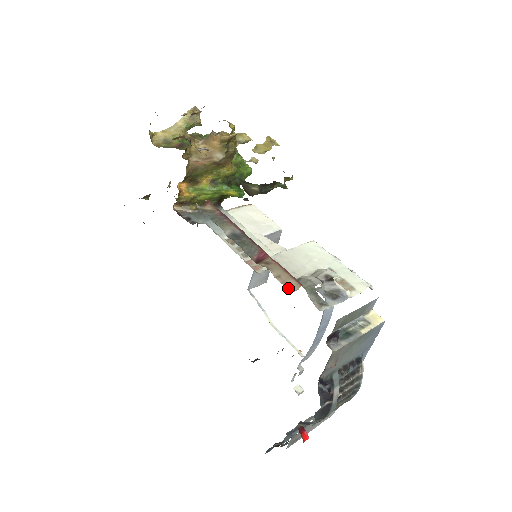
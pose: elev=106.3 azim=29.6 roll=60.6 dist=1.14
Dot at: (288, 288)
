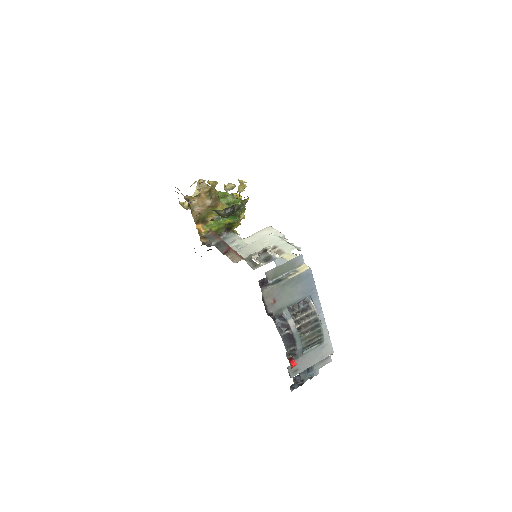
Dot at: (234, 262)
